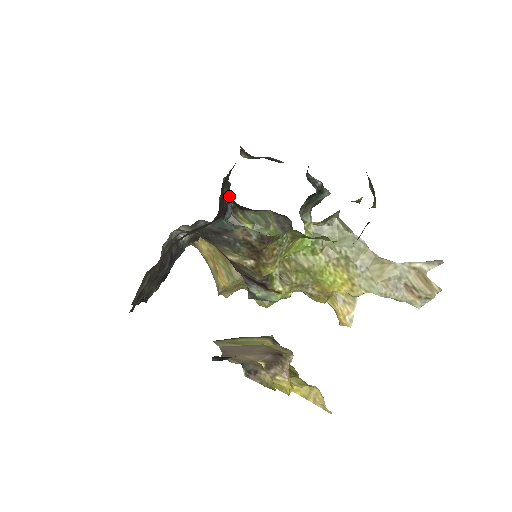
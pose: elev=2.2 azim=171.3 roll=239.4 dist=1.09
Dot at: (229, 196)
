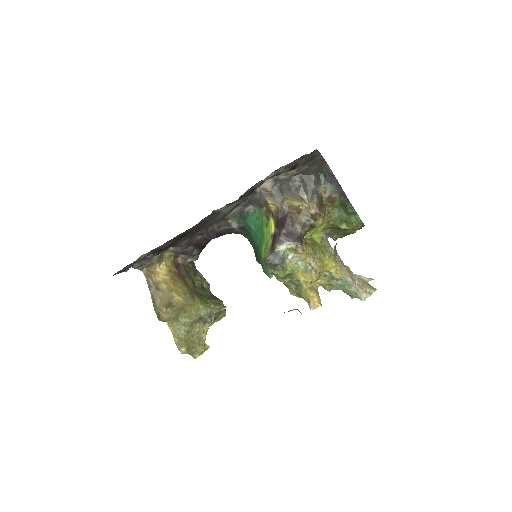
Dot at: occluded
